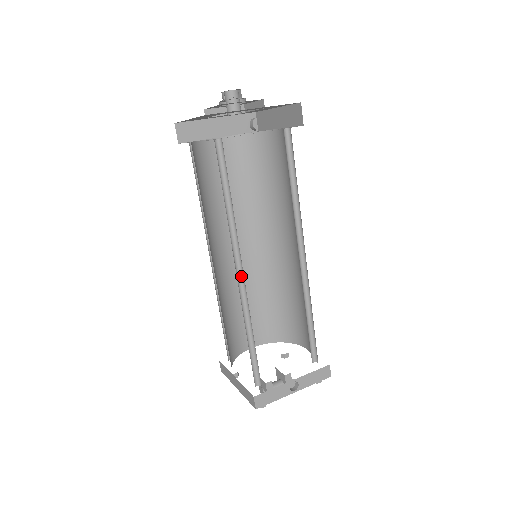
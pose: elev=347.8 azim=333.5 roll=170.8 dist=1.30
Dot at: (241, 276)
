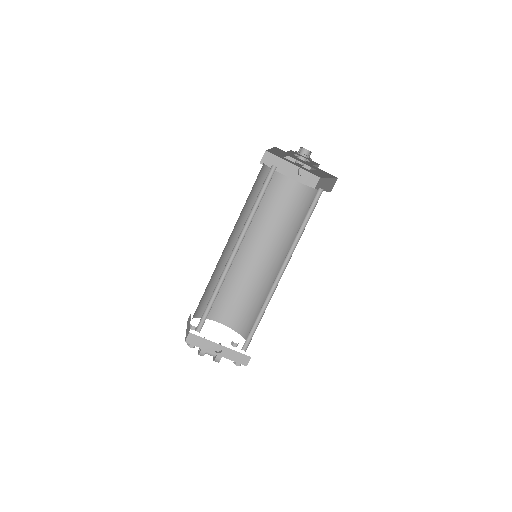
Dot at: (235, 254)
